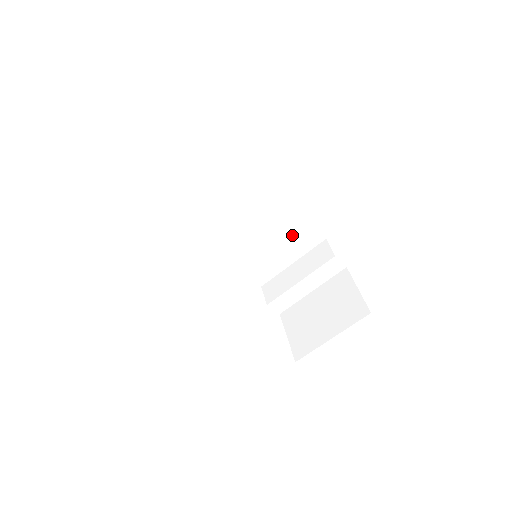
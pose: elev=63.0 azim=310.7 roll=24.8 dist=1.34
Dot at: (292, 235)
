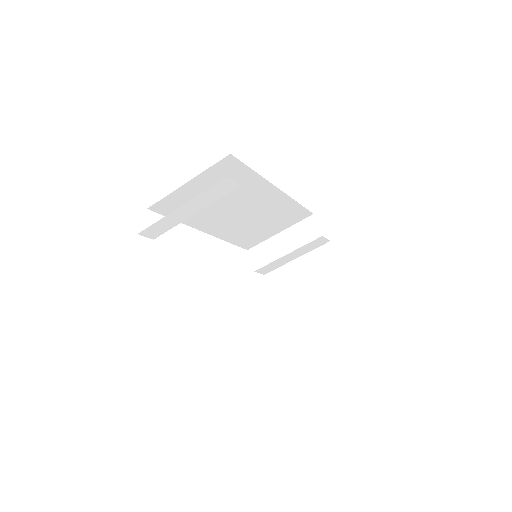
Dot at: (283, 215)
